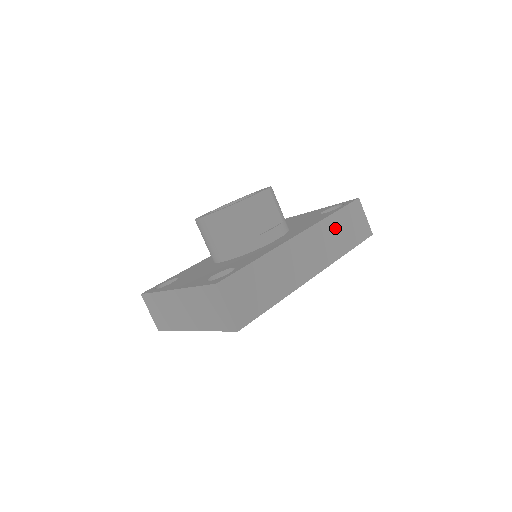
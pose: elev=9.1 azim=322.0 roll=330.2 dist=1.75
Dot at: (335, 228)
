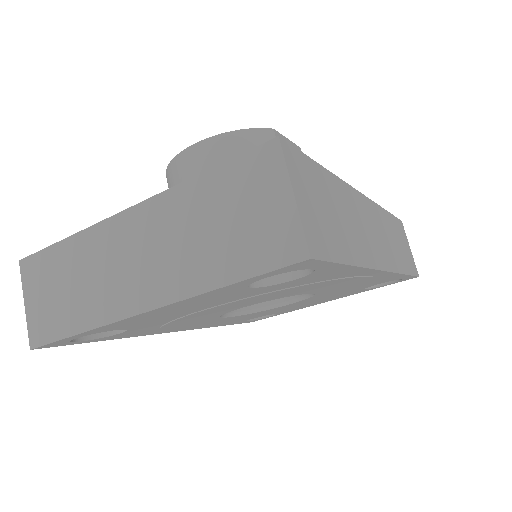
Dot at: (391, 230)
